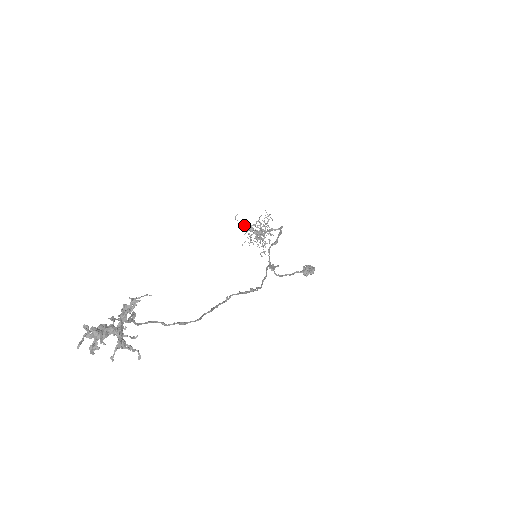
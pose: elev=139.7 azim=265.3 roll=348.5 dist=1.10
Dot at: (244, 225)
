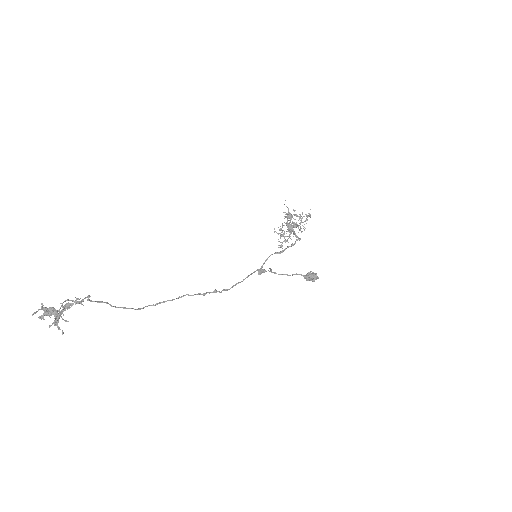
Dot at: (288, 211)
